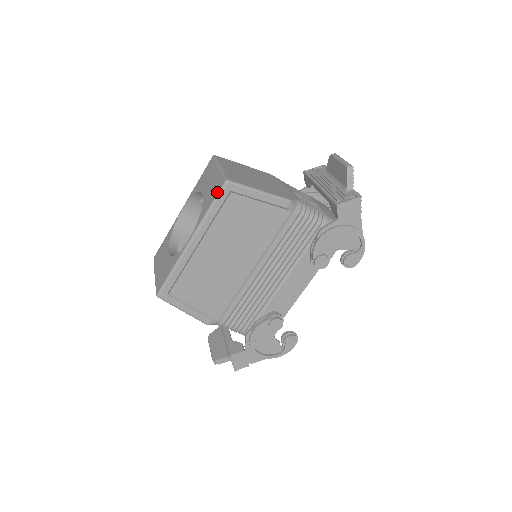
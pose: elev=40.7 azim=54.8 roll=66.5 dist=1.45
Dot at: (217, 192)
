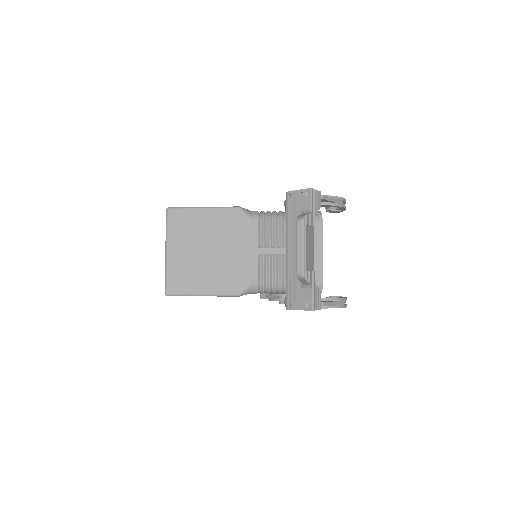
Dot at: occluded
